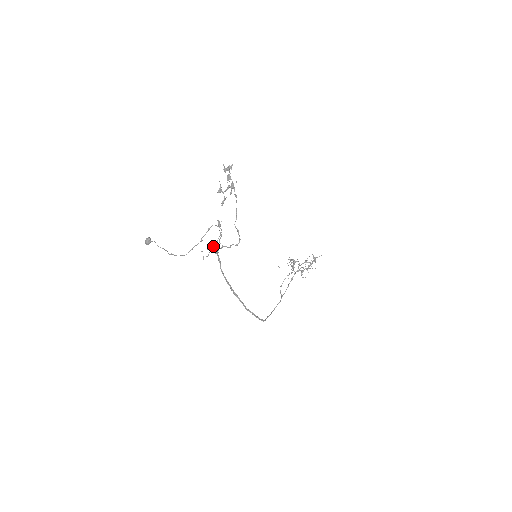
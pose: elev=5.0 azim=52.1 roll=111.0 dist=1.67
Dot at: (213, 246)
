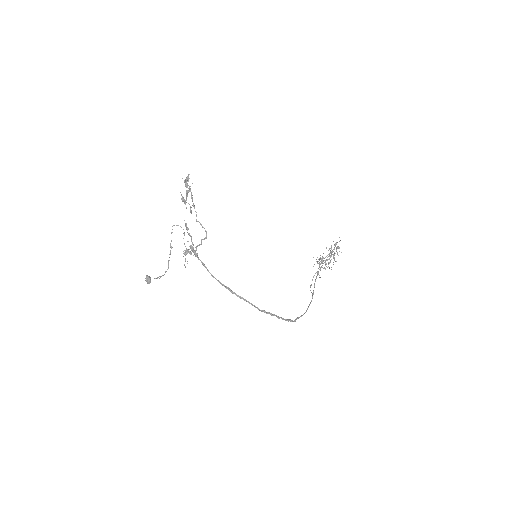
Dot at: (186, 249)
